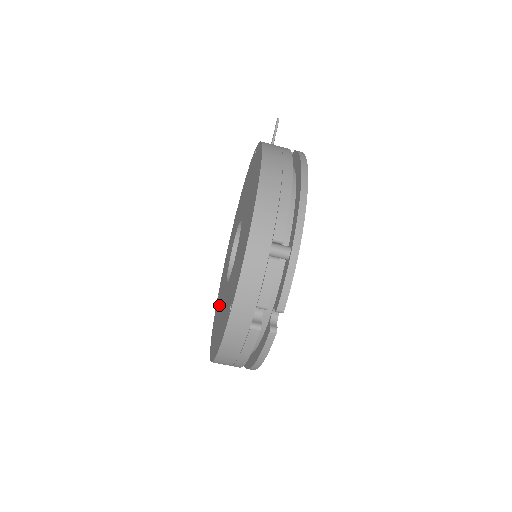
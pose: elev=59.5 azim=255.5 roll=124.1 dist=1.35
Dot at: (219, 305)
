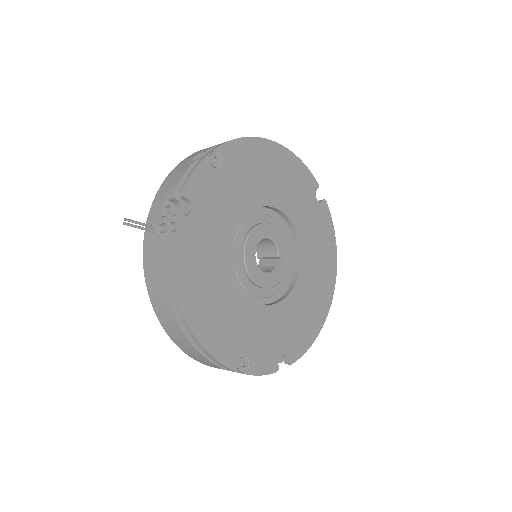
Dot at: occluded
